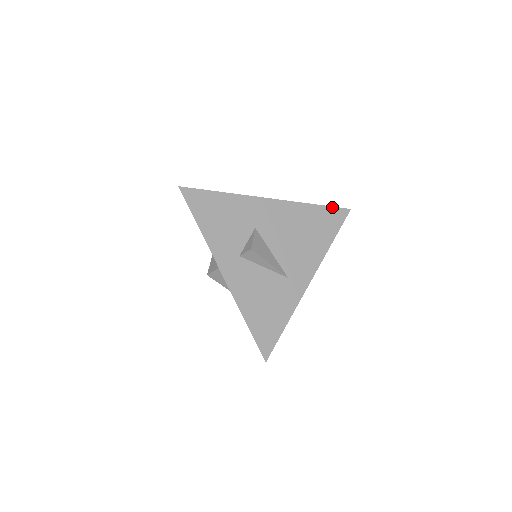
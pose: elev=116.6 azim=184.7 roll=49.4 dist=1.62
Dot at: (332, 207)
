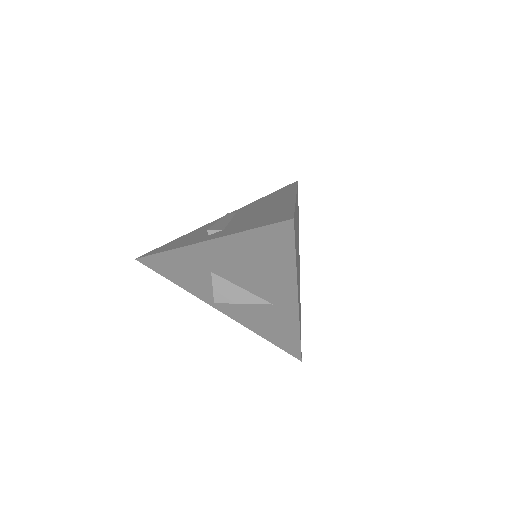
Dot at: (268, 226)
